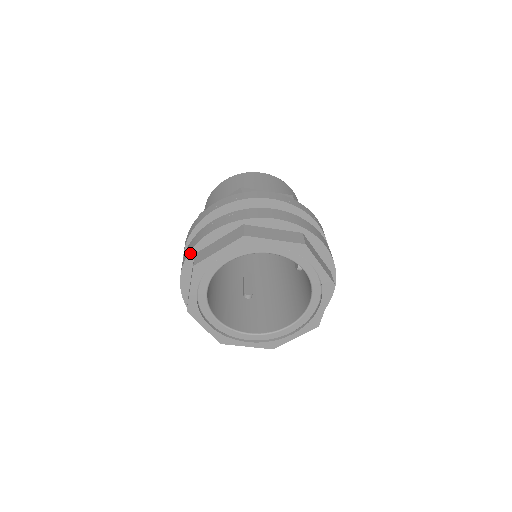
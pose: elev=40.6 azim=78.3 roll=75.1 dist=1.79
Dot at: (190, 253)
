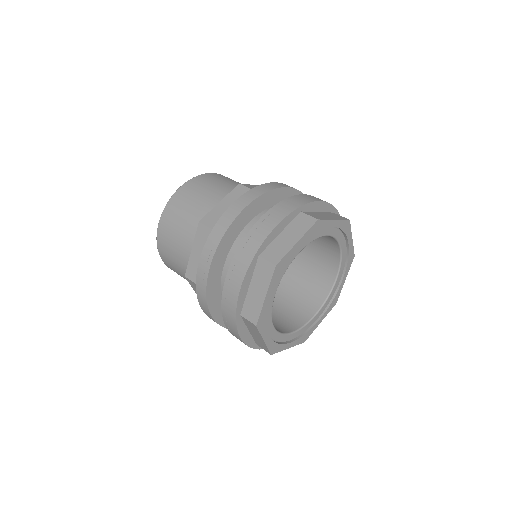
Dot at: (255, 256)
